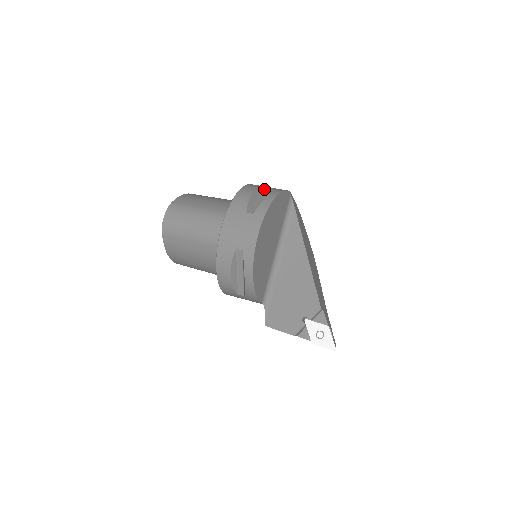
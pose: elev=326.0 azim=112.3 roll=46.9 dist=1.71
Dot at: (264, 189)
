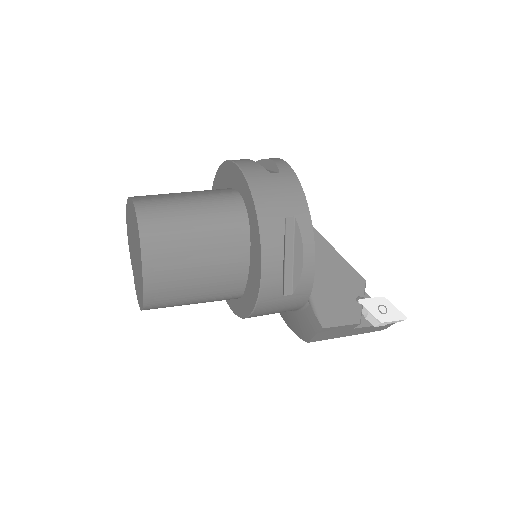
Dot at: occluded
